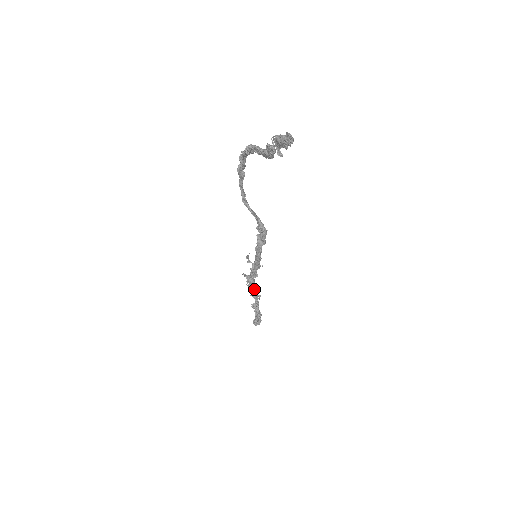
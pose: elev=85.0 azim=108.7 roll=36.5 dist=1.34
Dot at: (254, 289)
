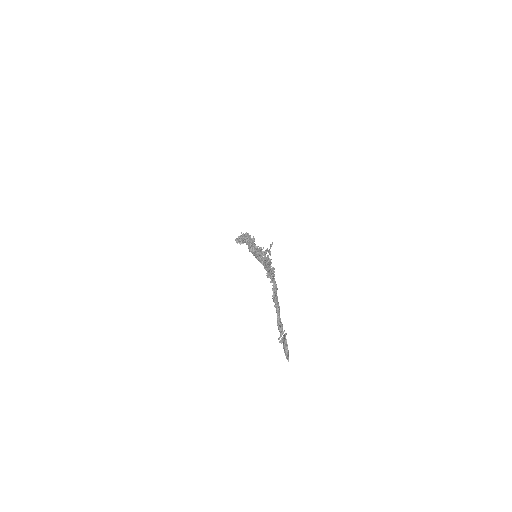
Dot at: occluded
